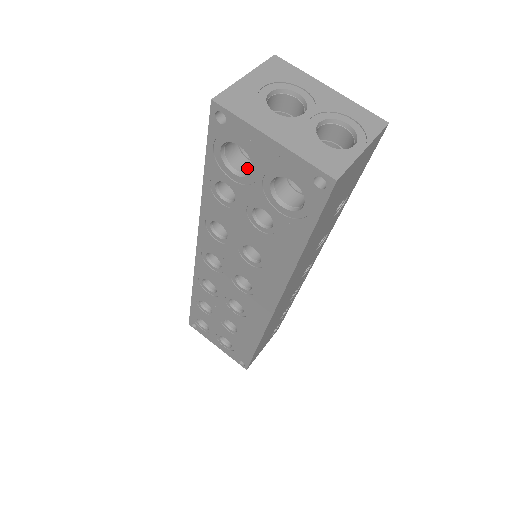
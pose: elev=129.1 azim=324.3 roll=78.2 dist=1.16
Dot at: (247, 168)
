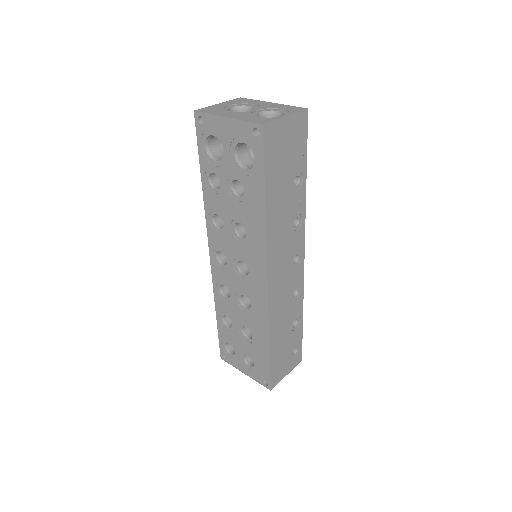
Dot at: occluded
